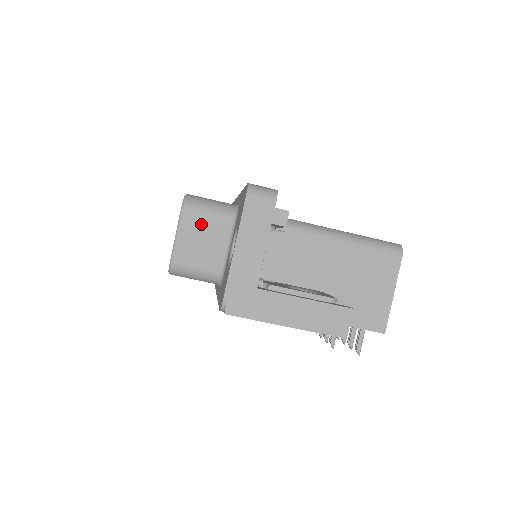
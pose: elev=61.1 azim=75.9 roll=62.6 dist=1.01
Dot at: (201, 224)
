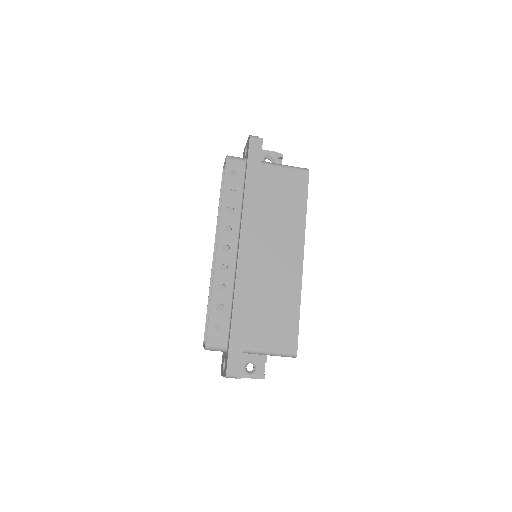
Dot at: (213, 350)
